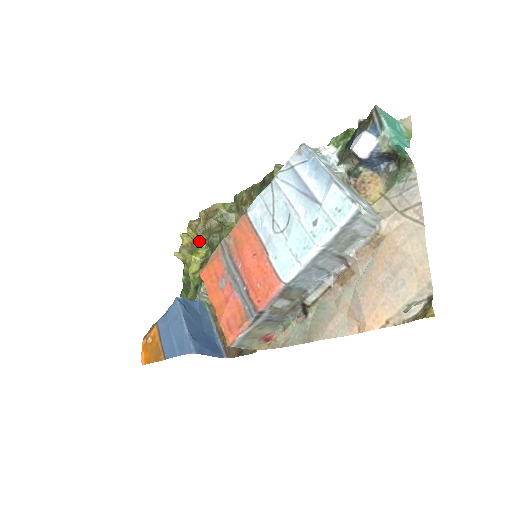
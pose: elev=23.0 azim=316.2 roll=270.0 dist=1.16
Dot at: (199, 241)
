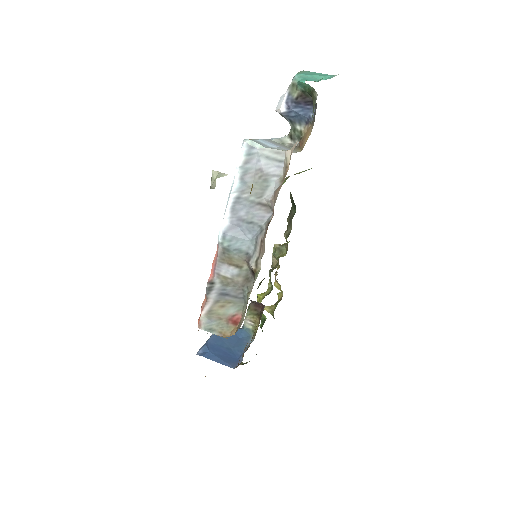
Dot at: occluded
